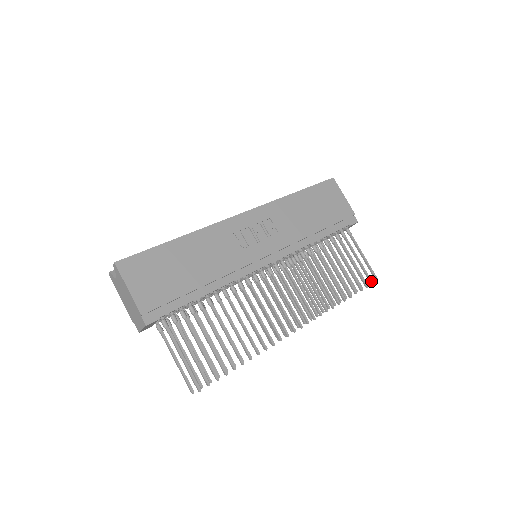
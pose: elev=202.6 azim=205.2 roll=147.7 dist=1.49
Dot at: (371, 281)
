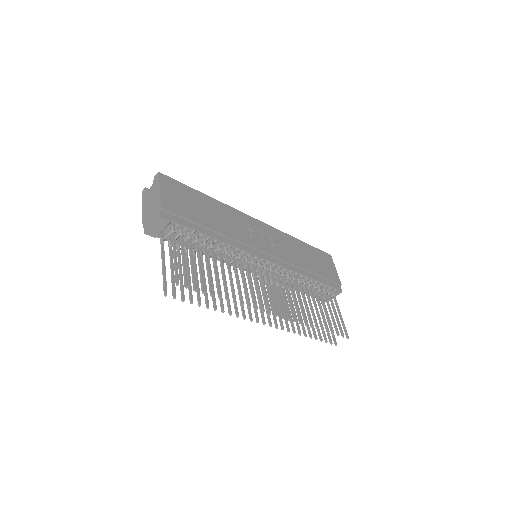
Dot at: (343, 334)
